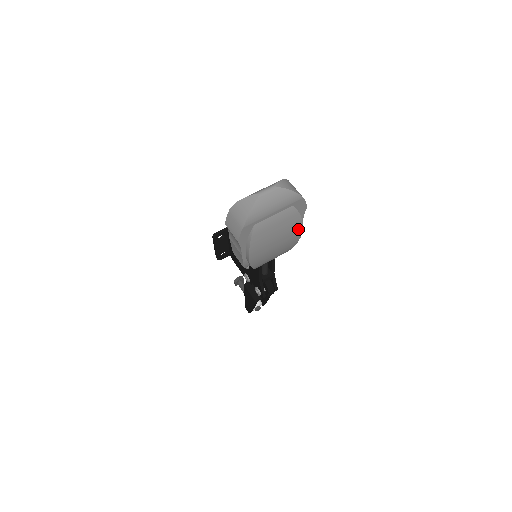
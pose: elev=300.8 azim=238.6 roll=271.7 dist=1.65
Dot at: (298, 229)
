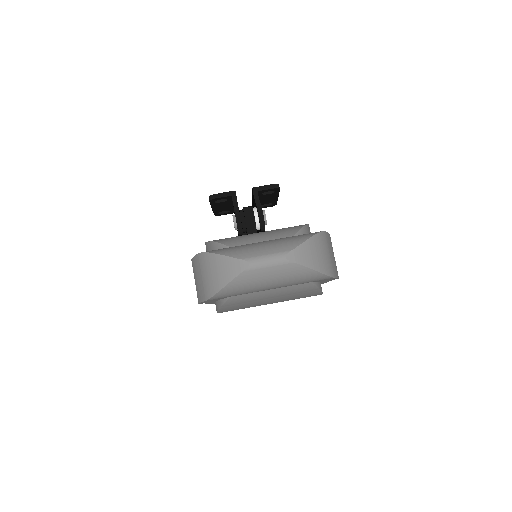
Dot at: (312, 295)
